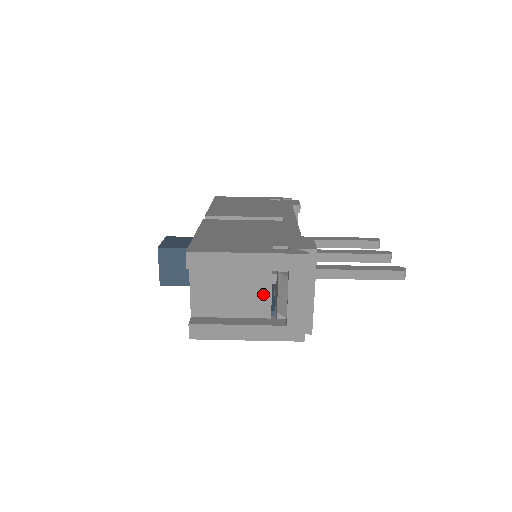
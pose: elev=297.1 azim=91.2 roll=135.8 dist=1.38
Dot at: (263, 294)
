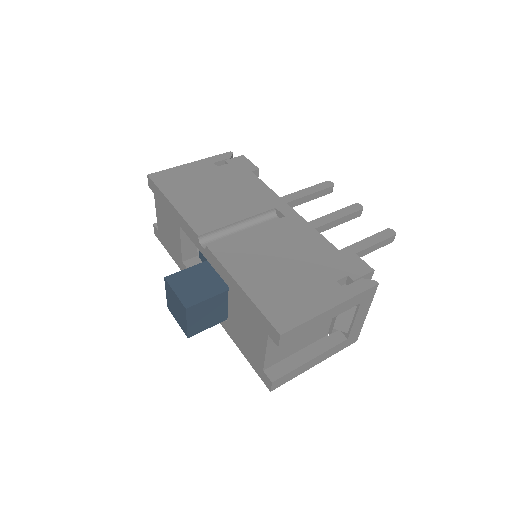
Dot at: (326, 322)
